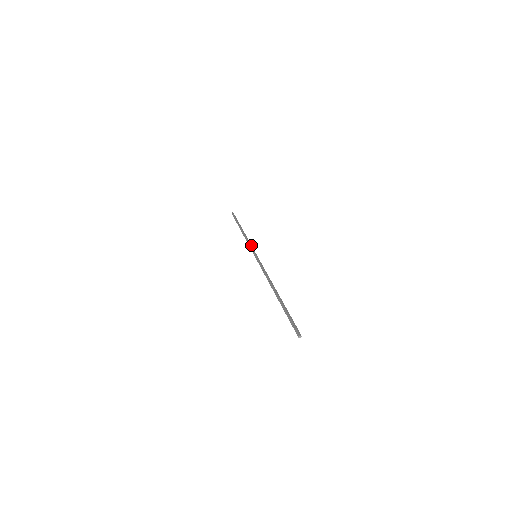
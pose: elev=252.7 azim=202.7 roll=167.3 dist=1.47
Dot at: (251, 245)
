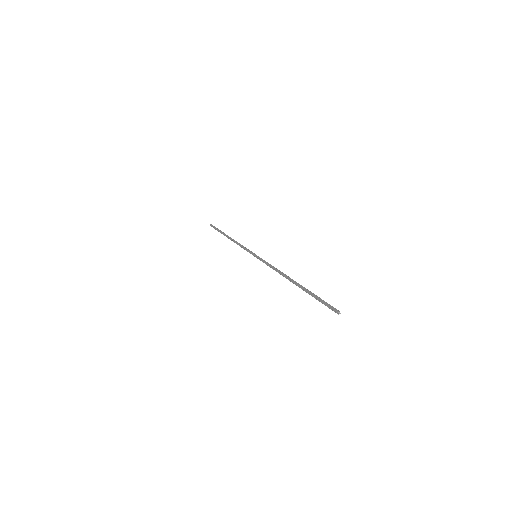
Dot at: (245, 248)
